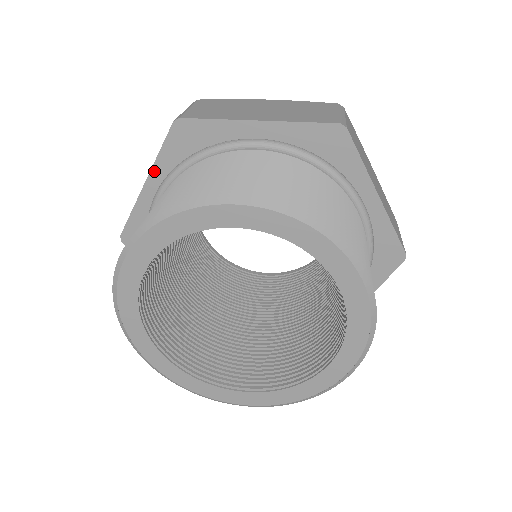
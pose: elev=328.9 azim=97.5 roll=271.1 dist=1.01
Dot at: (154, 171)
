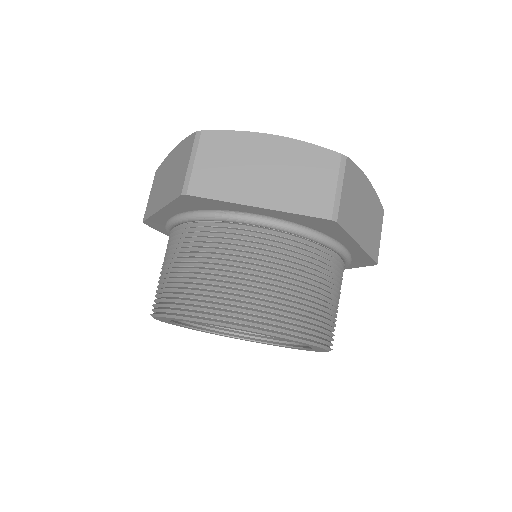
Dot at: (167, 208)
